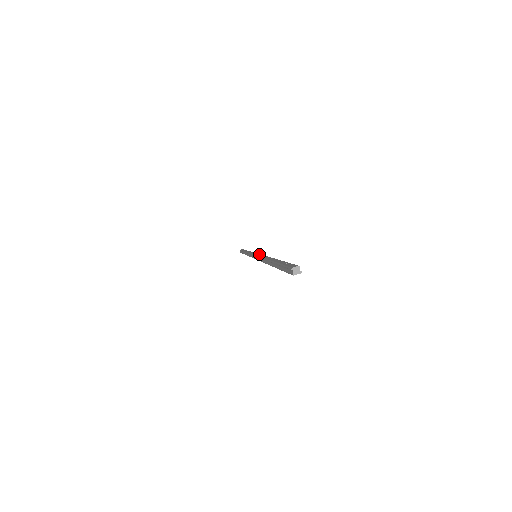
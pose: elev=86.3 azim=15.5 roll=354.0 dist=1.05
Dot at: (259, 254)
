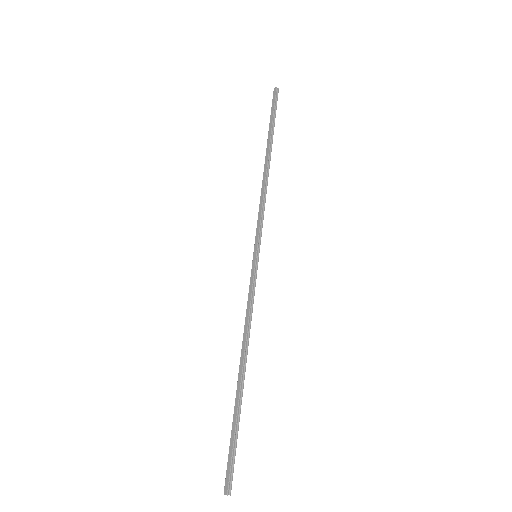
Dot at: (252, 280)
